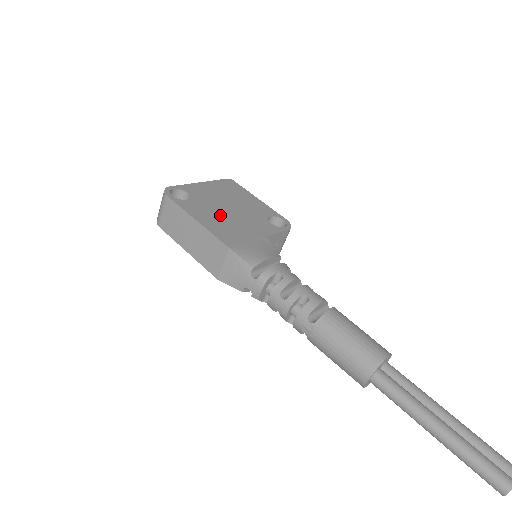
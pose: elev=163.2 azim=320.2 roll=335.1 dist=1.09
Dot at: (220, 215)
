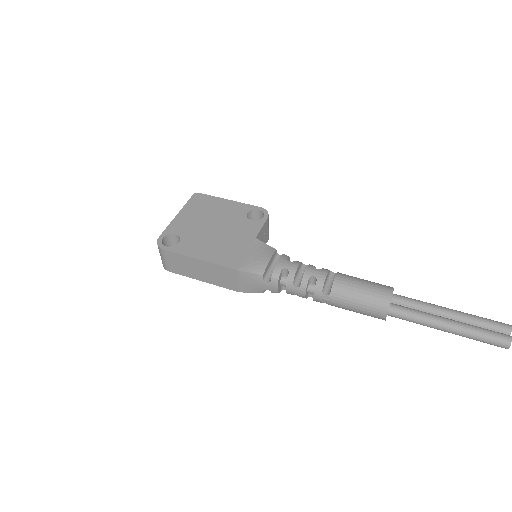
Dot at: (211, 240)
